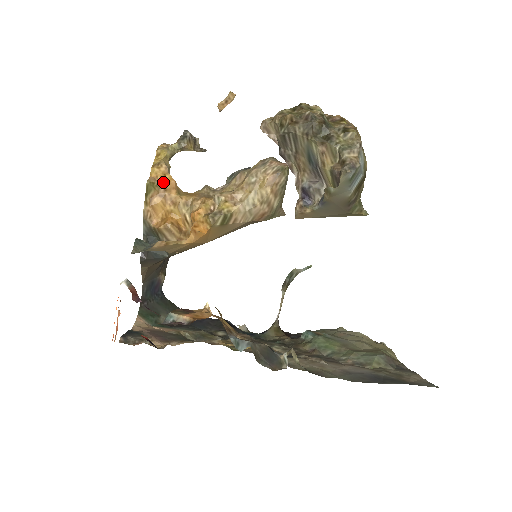
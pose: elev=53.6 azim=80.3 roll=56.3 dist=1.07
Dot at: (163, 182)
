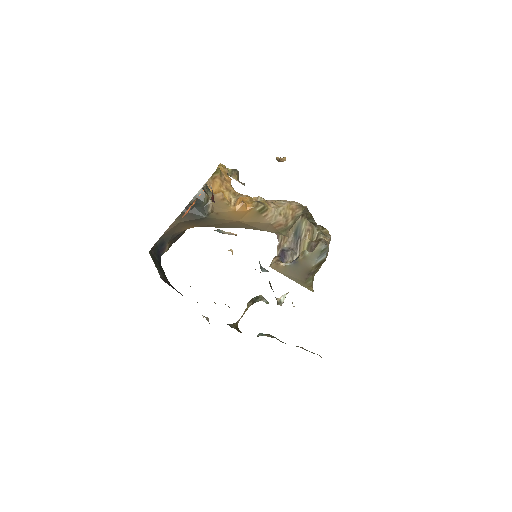
Dot at: (225, 175)
